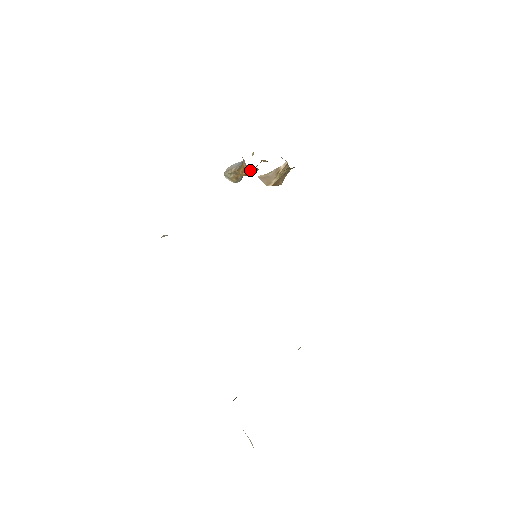
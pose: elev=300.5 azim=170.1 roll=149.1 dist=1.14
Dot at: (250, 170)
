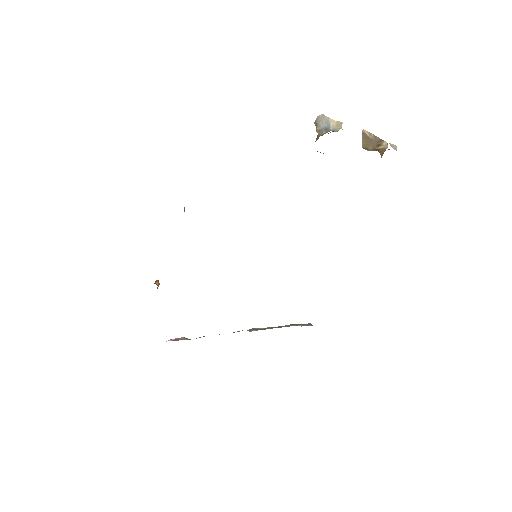
Dot at: (320, 152)
